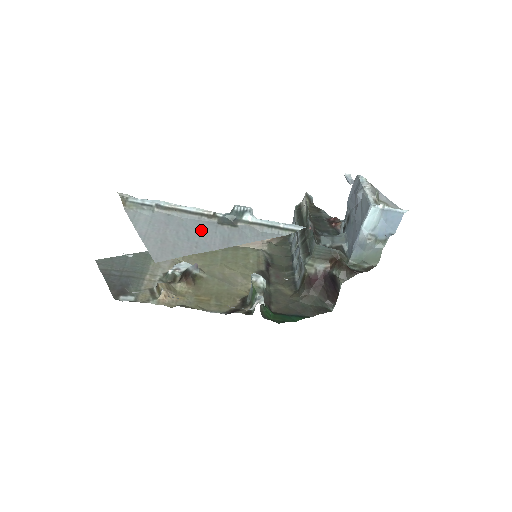
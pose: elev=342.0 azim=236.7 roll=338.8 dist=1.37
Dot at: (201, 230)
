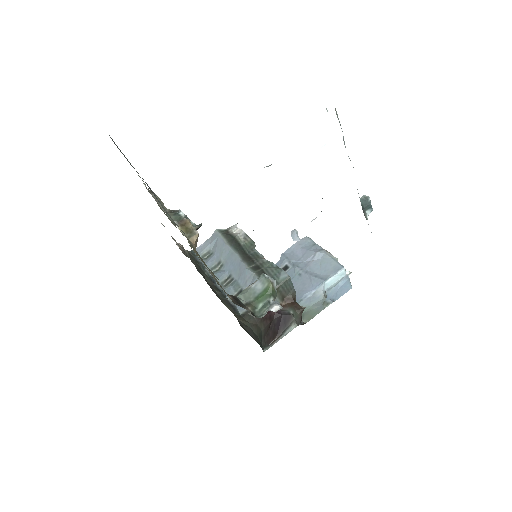
Dot at: occluded
